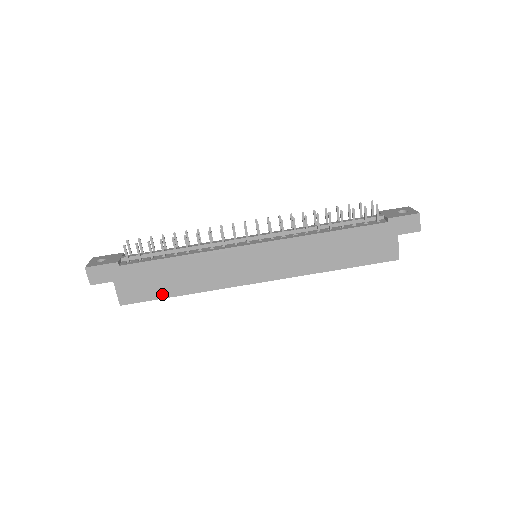
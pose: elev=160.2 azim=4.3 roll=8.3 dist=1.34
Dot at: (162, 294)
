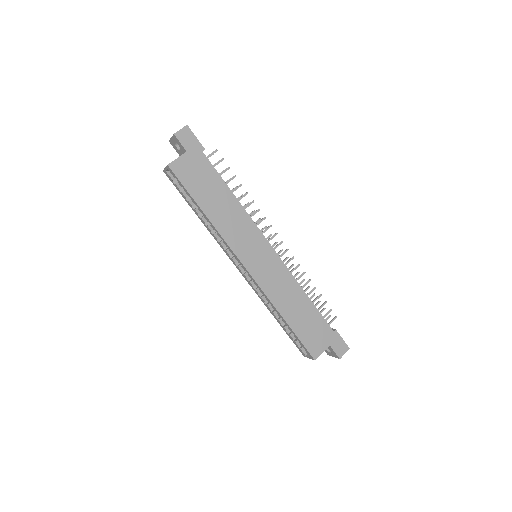
Dot at: (196, 195)
